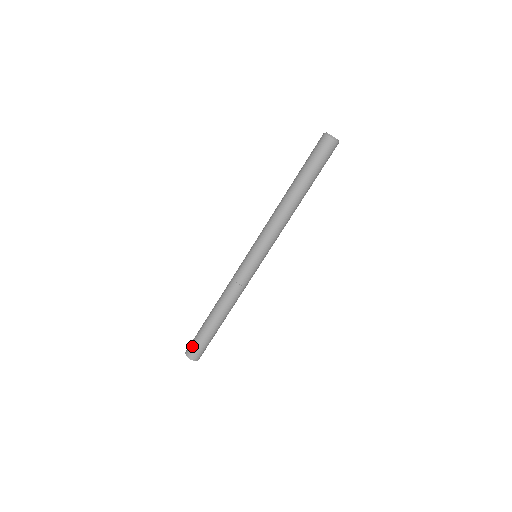
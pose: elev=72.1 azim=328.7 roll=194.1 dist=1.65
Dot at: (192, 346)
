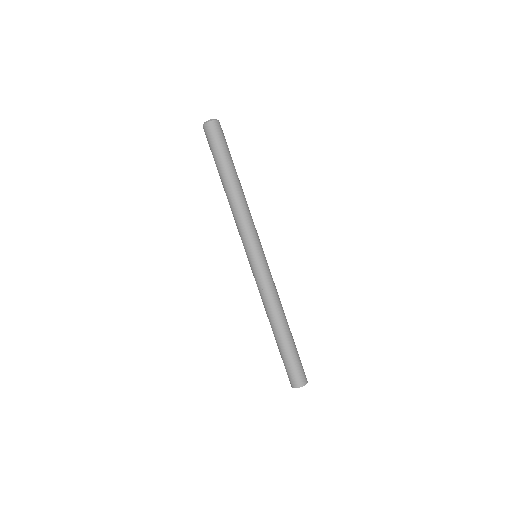
Dot at: occluded
